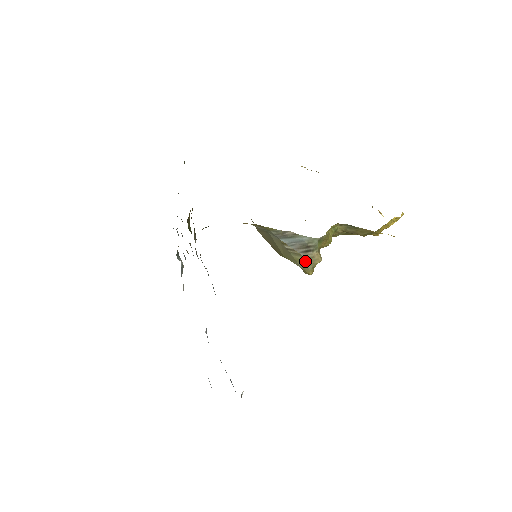
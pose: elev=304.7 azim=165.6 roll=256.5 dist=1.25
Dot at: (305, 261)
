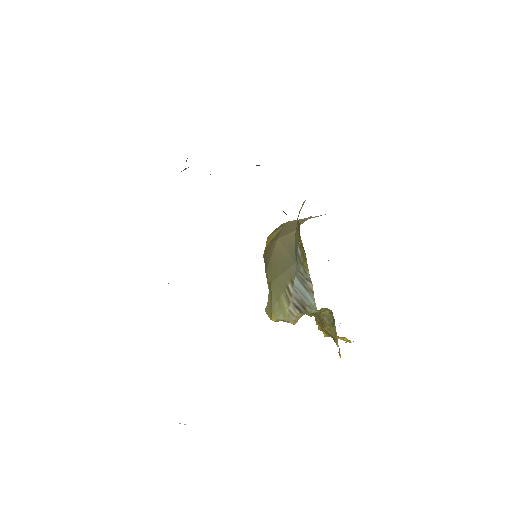
Dot at: (285, 310)
